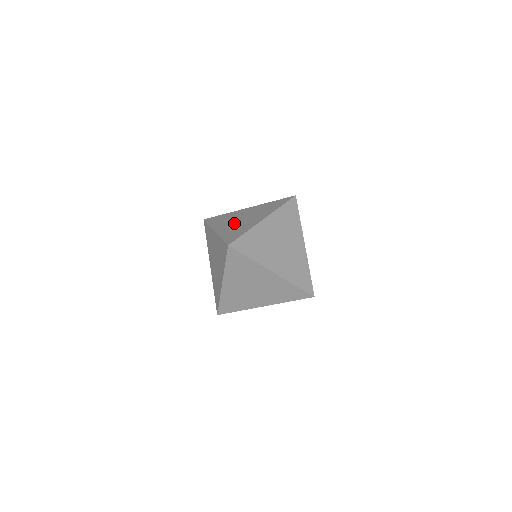
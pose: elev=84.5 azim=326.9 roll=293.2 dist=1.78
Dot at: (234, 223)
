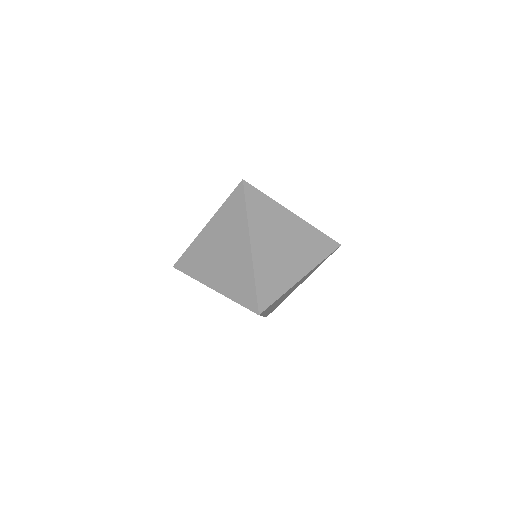
Dot at: occluded
